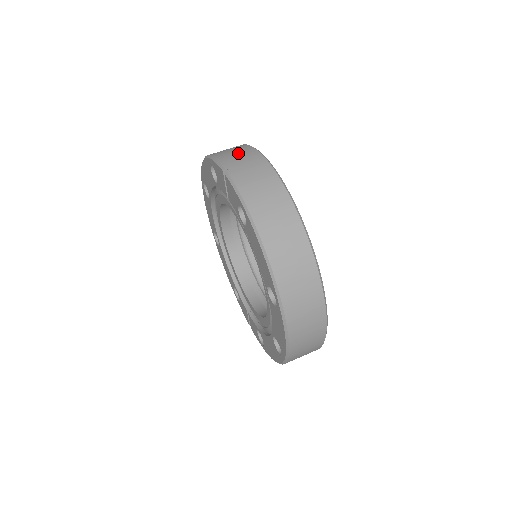
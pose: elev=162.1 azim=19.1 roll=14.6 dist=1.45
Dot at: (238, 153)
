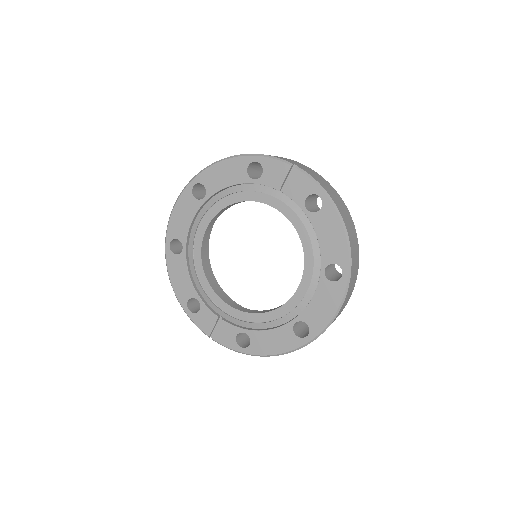
Dot at: (283, 158)
